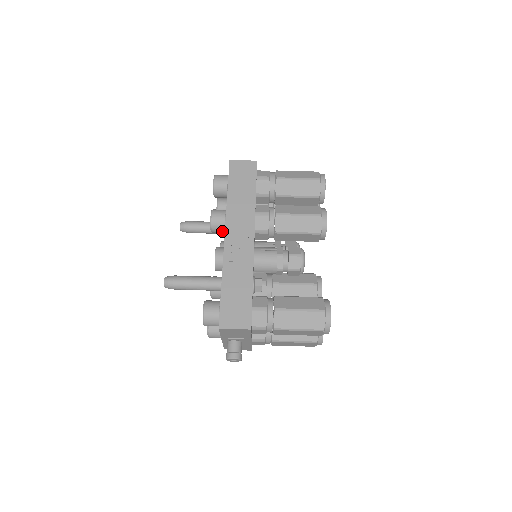
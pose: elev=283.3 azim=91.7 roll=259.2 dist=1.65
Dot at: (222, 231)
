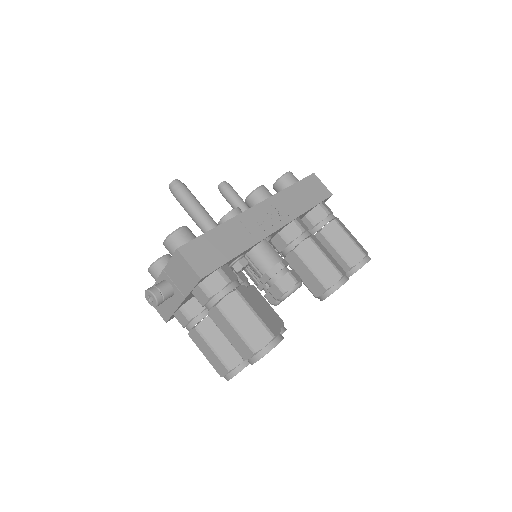
Dot at: occluded
